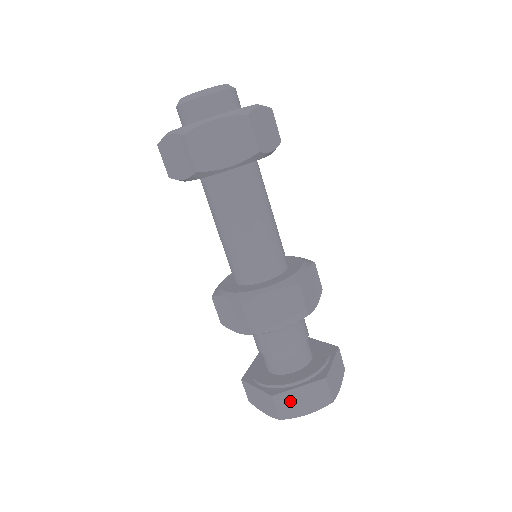
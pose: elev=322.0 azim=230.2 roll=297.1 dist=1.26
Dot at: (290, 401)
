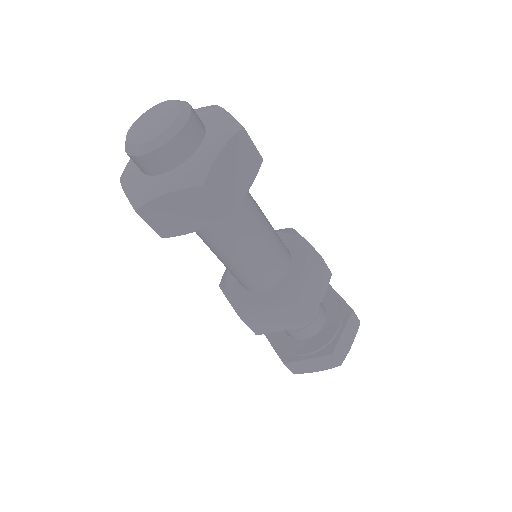
Dot at: (341, 347)
